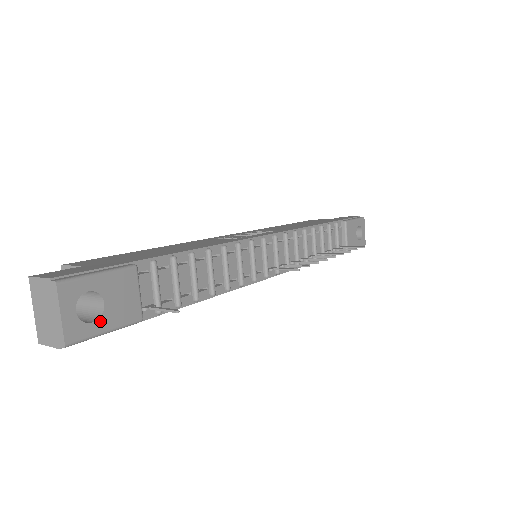
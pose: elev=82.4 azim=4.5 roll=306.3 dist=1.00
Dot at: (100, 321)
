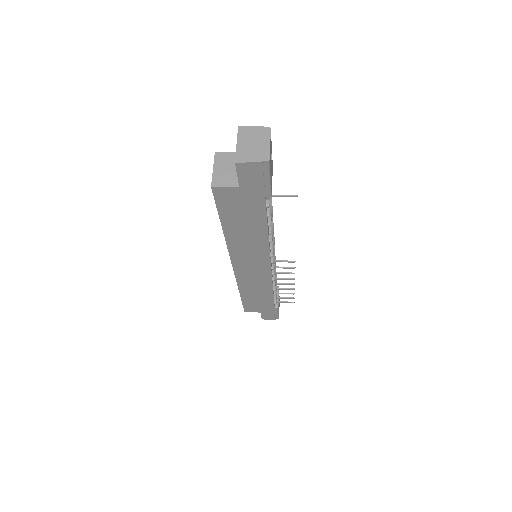
Dot at: occluded
